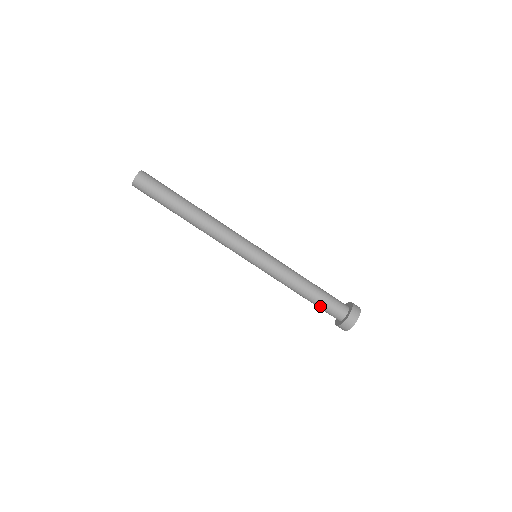
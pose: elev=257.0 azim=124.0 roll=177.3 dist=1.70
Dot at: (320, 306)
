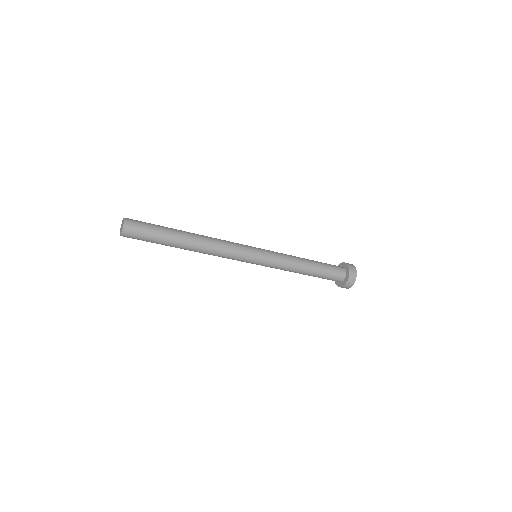
Dot at: occluded
